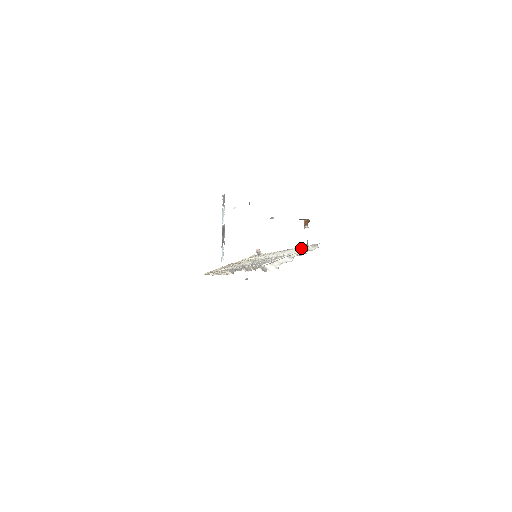
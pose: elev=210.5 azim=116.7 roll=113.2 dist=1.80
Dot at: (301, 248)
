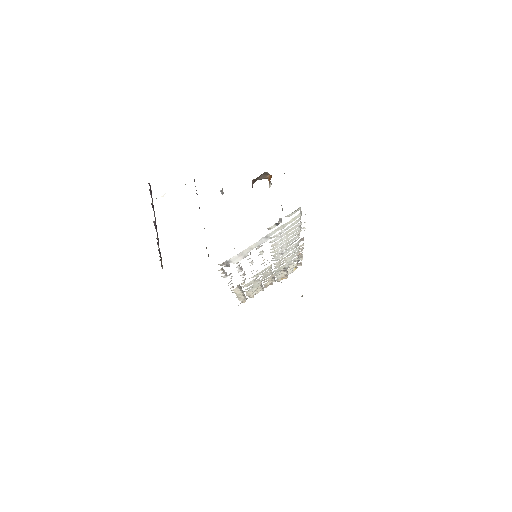
Dot at: occluded
